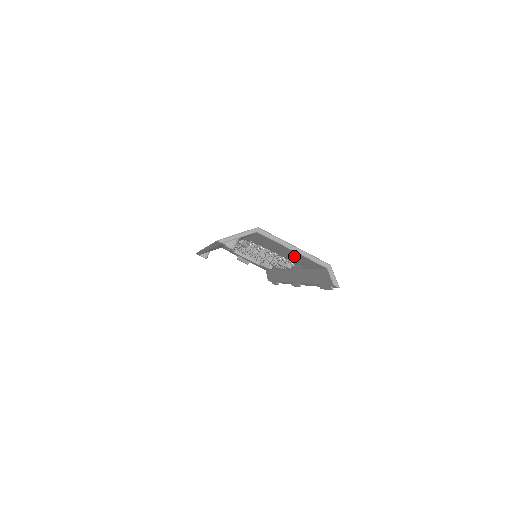
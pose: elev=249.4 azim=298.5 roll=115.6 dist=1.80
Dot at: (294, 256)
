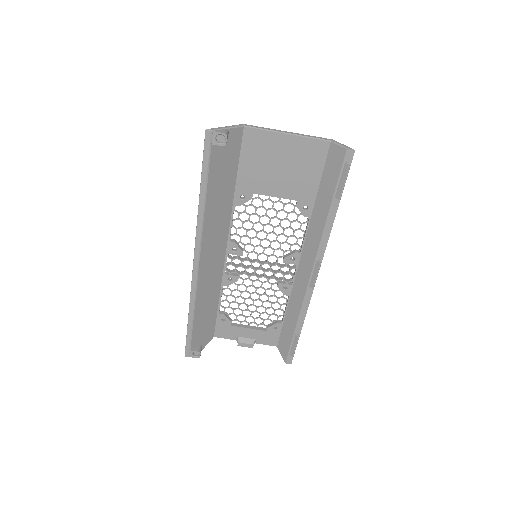
Dot at: (293, 162)
